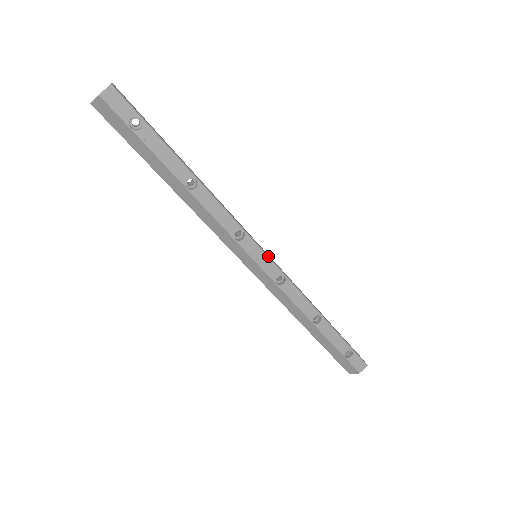
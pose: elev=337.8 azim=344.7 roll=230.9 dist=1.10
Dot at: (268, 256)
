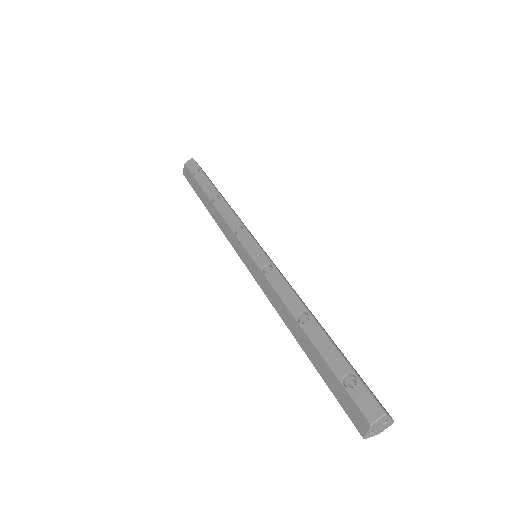
Dot at: (260, 246)
